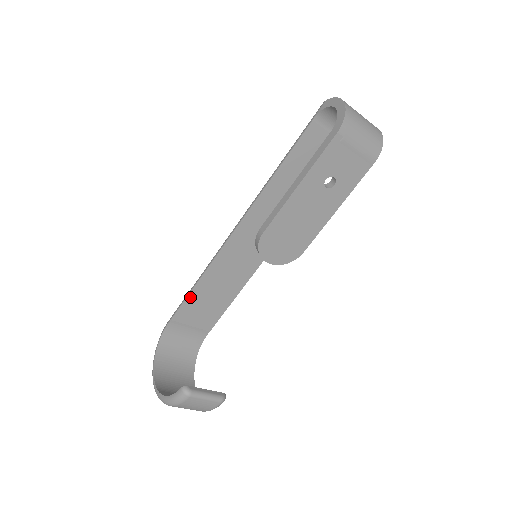
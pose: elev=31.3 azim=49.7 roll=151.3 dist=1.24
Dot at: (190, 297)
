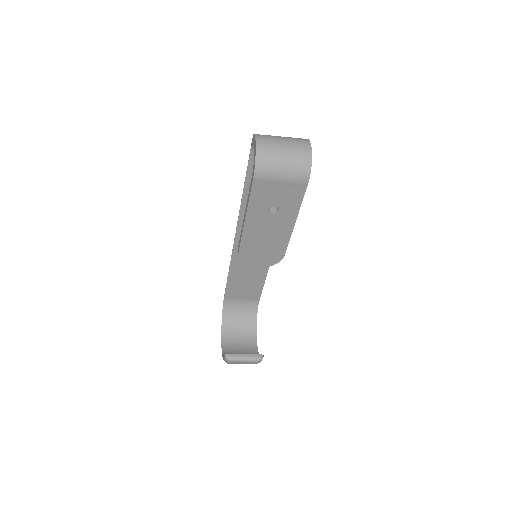
Dot at: (229, 282)
